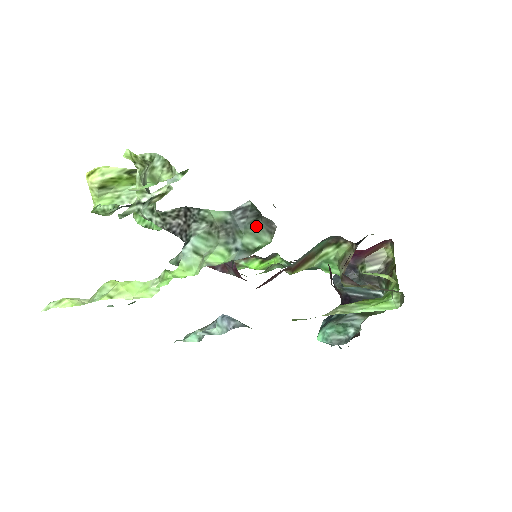
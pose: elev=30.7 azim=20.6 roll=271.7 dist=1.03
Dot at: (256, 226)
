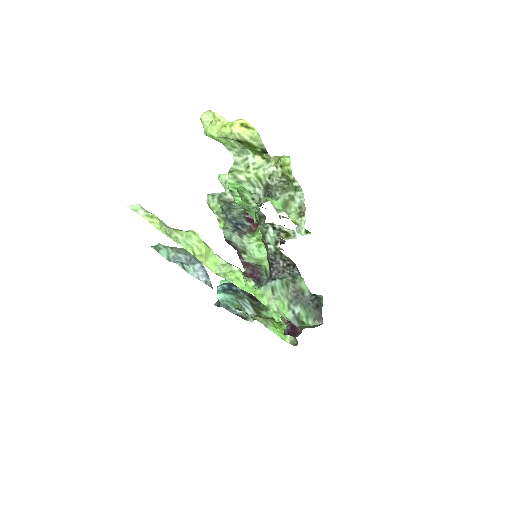
Dot at: (313, 312)
